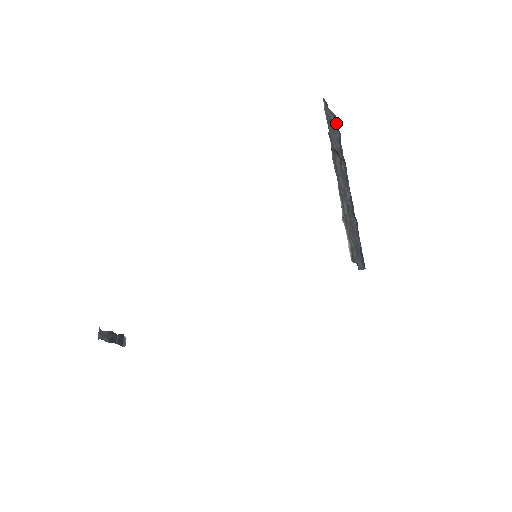
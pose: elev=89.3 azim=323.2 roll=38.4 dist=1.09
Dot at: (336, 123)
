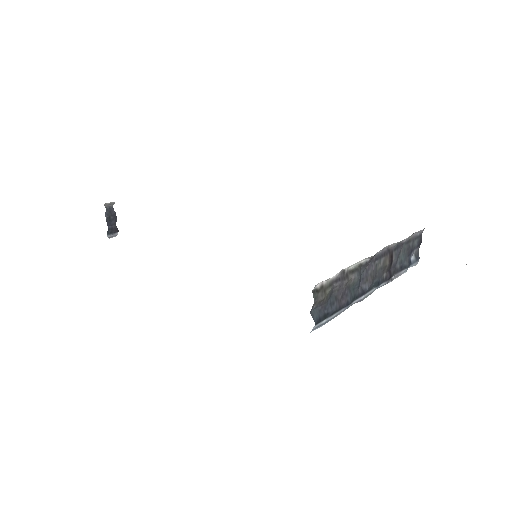
Dot at: (414, 261)
